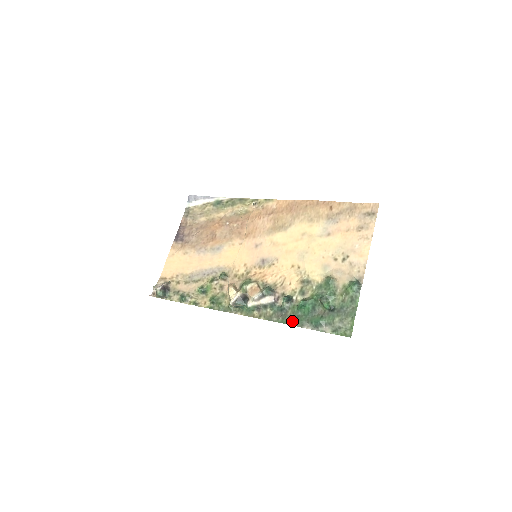
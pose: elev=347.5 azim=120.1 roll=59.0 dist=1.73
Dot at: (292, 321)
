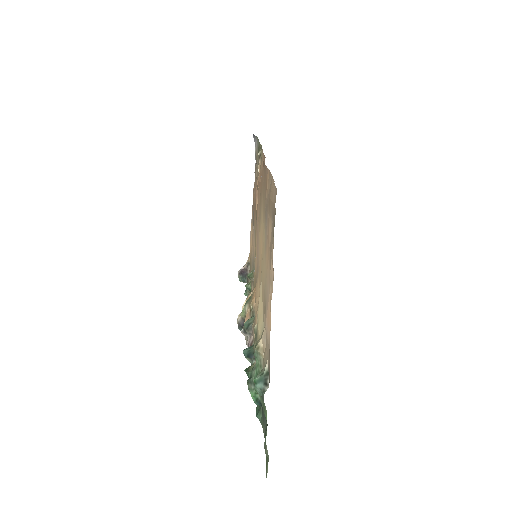
Dot at: occluded
